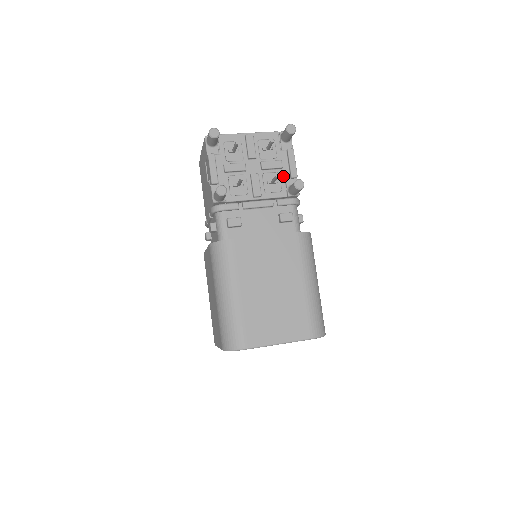
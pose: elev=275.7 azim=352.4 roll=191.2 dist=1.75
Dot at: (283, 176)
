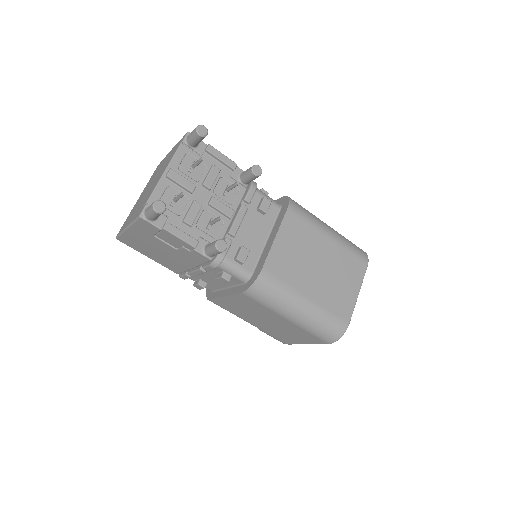
Dot at: (227, 176)
